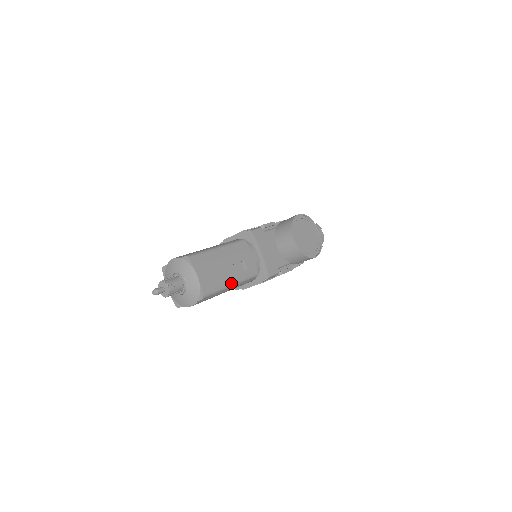
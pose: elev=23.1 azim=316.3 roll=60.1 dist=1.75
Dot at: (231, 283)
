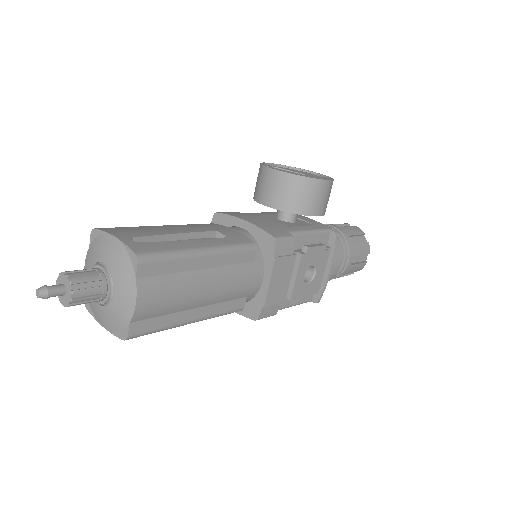
Dot at: (198, 247)
